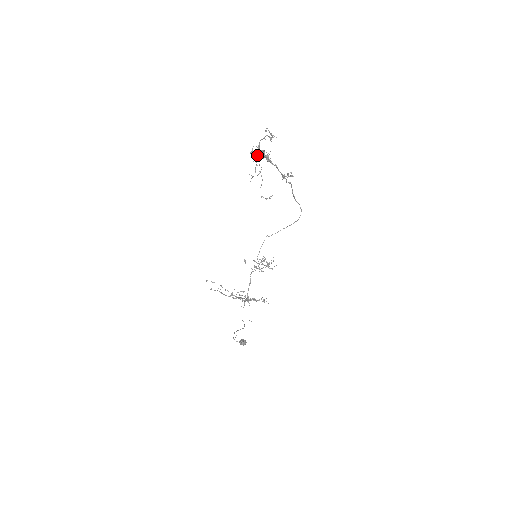
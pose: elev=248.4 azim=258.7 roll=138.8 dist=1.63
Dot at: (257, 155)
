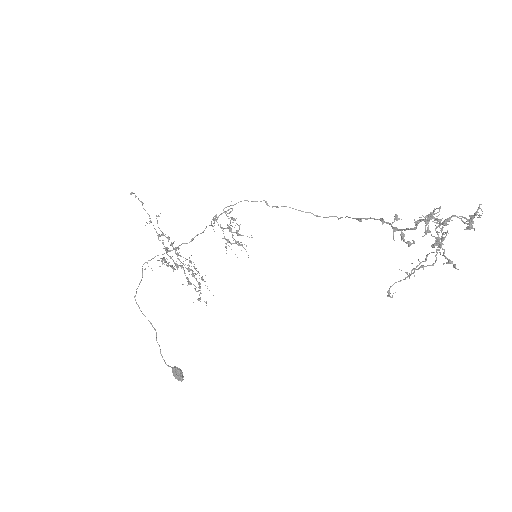
Dot at: (429, 220)
